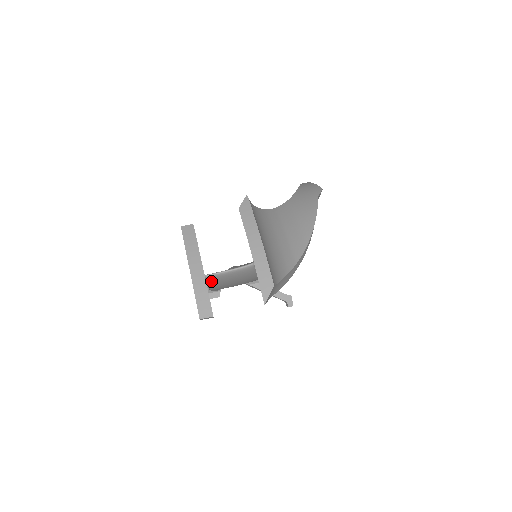
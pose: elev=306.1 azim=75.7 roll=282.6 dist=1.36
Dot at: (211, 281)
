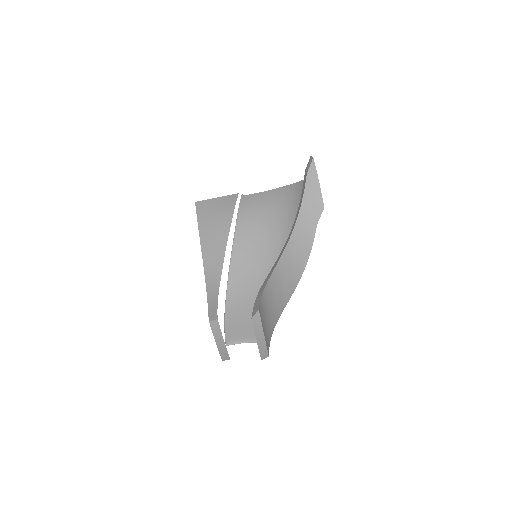
Dot at: (229, 339)
